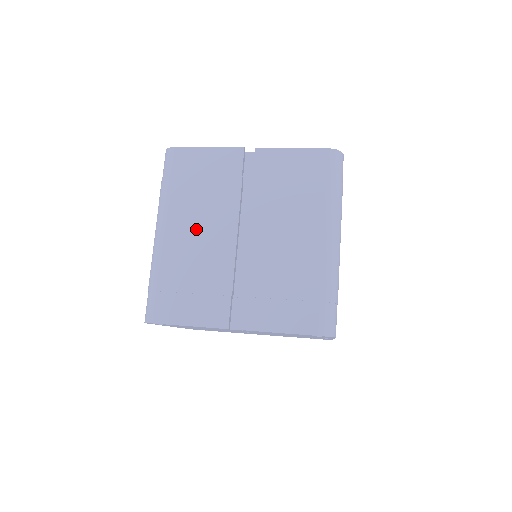
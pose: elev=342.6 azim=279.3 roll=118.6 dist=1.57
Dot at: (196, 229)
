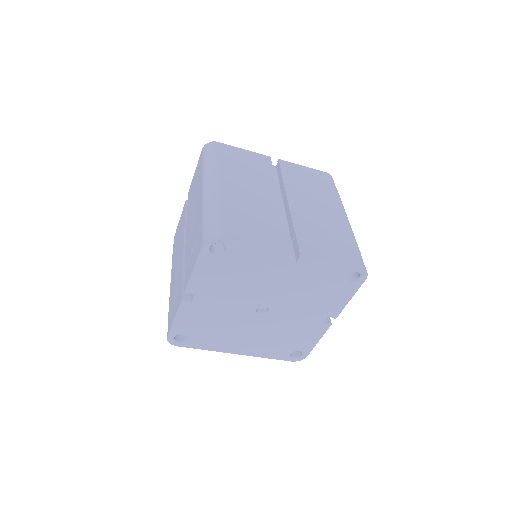
Dot at: (246, 188)
